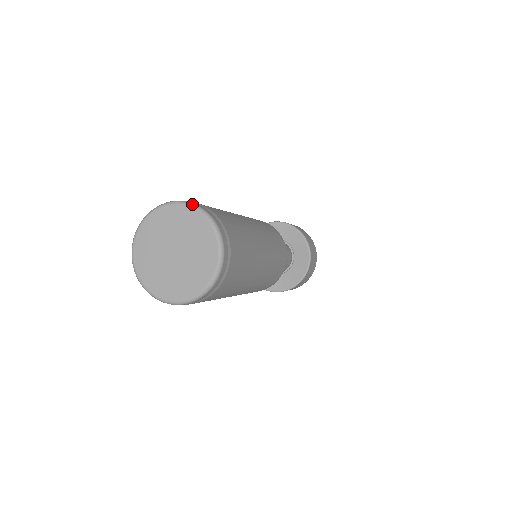
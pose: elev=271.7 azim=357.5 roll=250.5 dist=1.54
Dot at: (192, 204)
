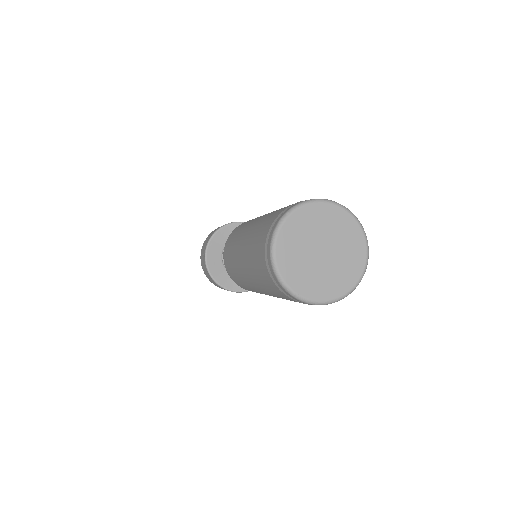
Dot at: (302, 203)
